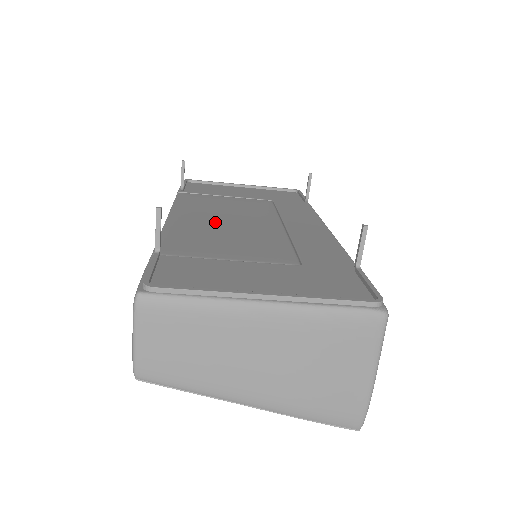
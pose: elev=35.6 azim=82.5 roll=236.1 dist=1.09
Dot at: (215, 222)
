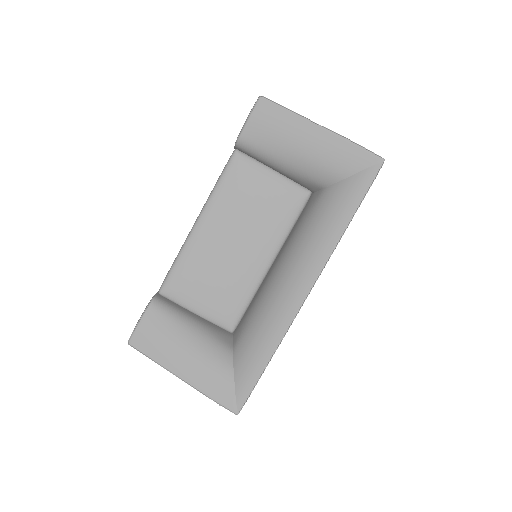
Dot at: occluded
